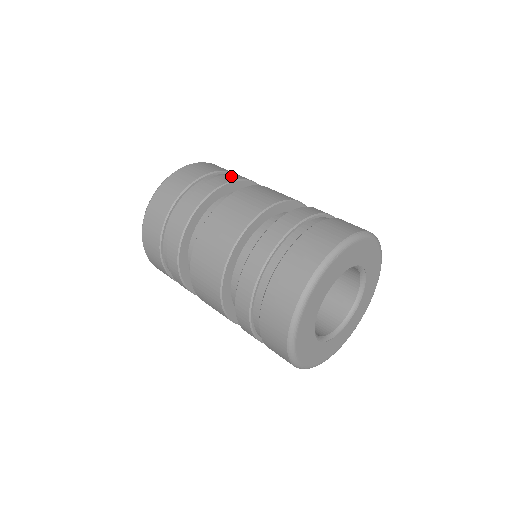
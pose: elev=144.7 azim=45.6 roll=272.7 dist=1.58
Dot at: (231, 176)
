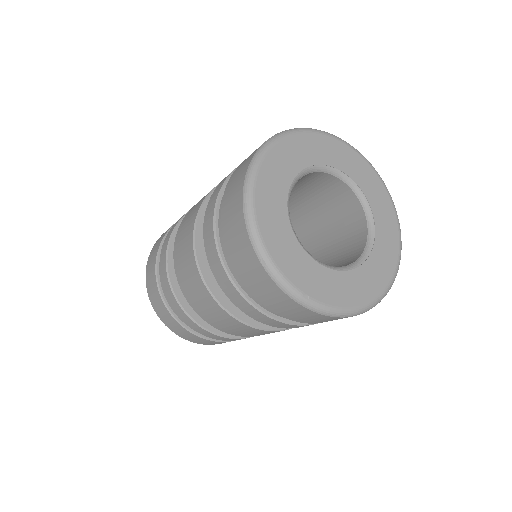
Dot at: occluded
